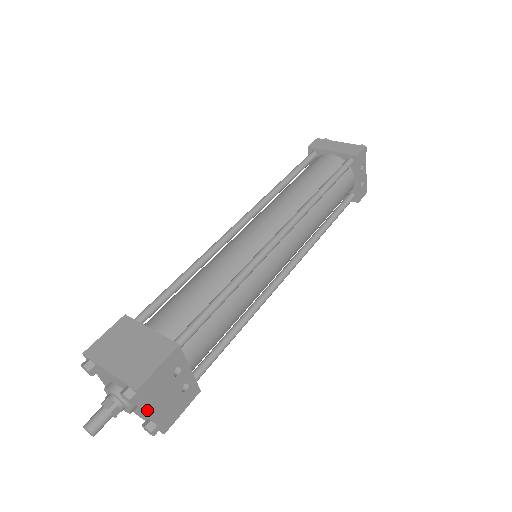
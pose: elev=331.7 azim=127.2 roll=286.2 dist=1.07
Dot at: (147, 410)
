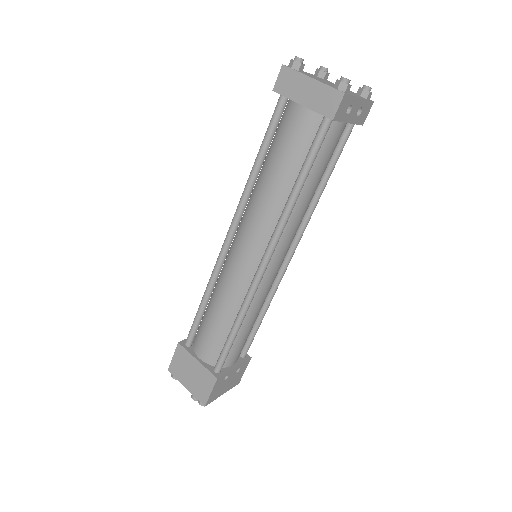
Dot at: (219, 394)
